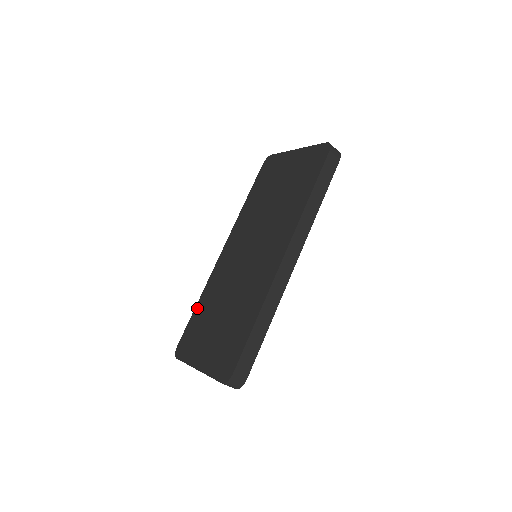
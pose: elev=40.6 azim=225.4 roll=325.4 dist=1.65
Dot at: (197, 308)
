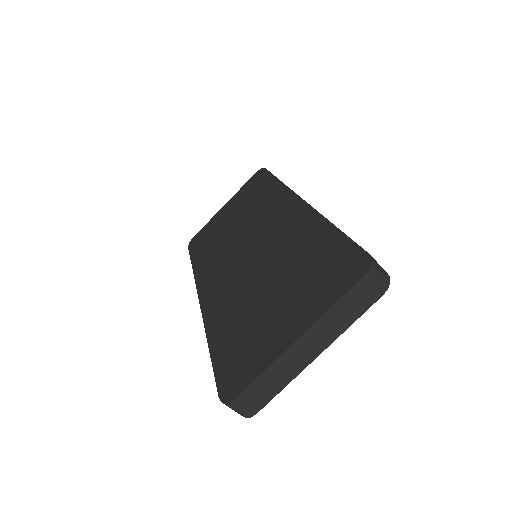
Dot at: (214, 345)
